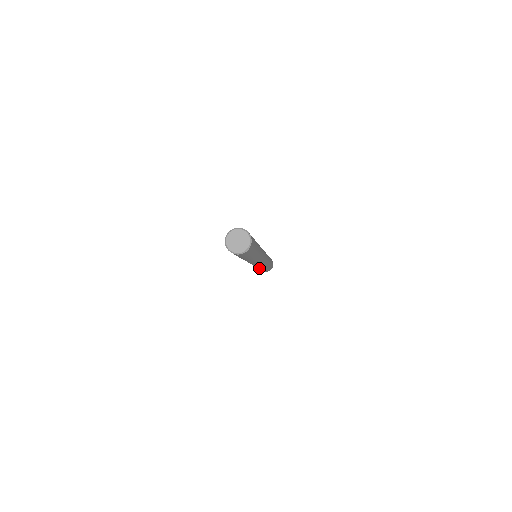
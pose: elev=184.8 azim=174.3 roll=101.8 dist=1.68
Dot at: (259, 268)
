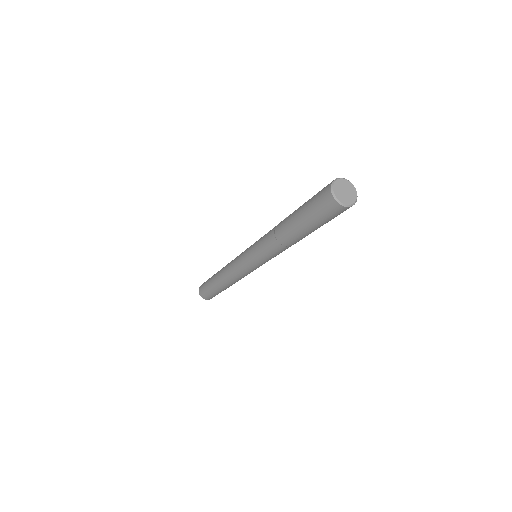
Dot at: (224, 278)
